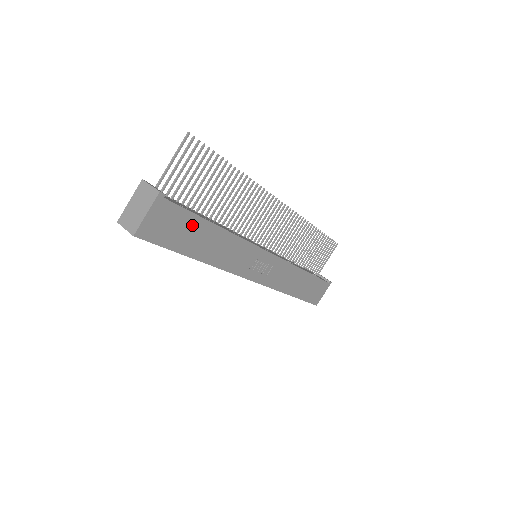
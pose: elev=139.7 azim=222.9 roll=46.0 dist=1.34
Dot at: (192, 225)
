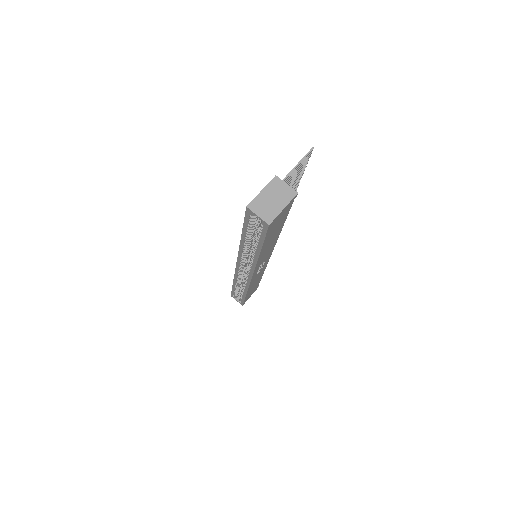
Dot at: (281, 224)
